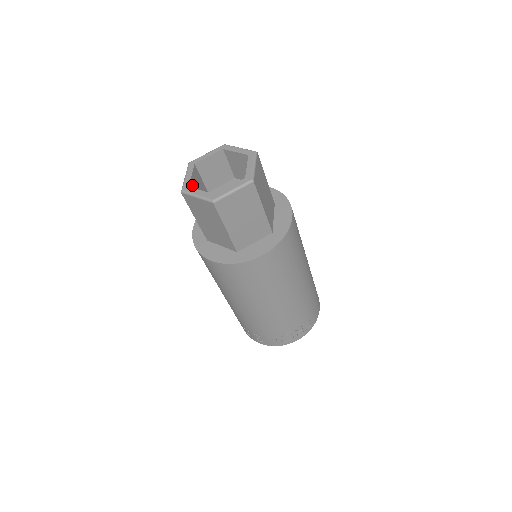
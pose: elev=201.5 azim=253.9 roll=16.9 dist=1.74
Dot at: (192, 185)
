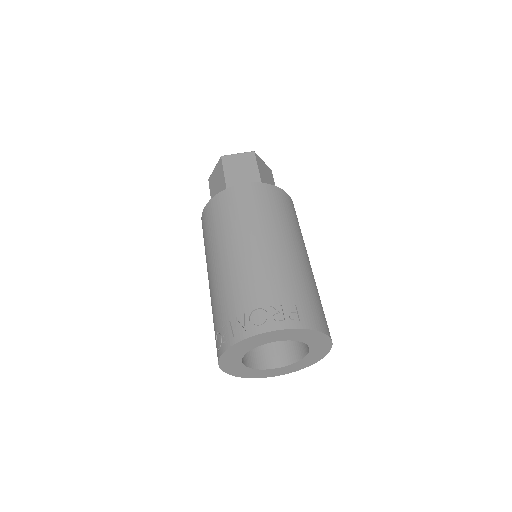
Dot at: occluded
